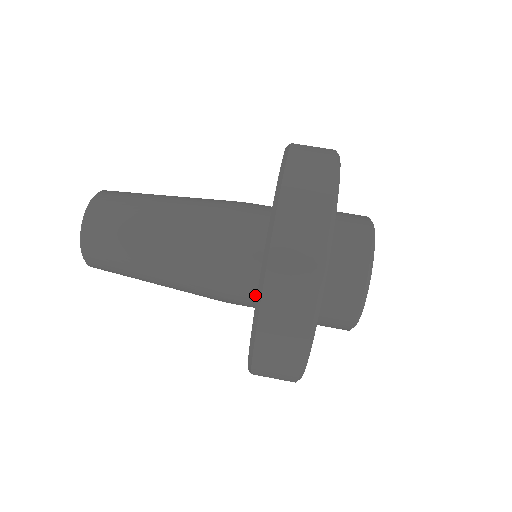
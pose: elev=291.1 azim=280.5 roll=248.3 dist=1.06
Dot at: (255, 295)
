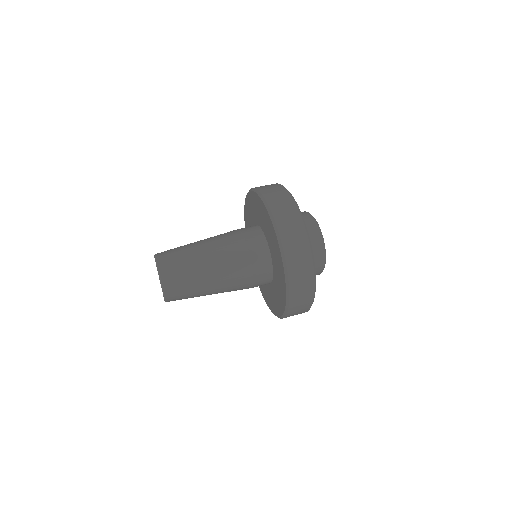
Dot at: (269, 261)
